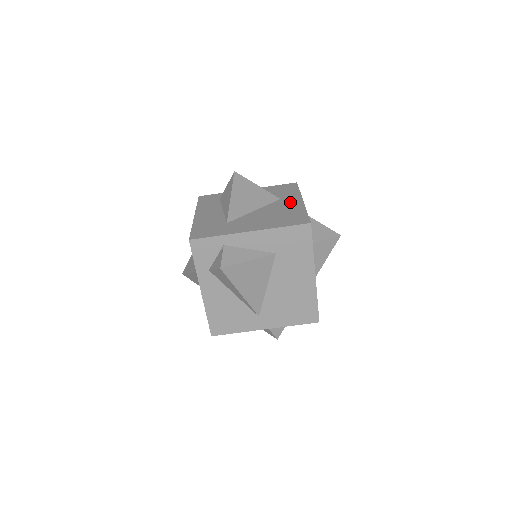
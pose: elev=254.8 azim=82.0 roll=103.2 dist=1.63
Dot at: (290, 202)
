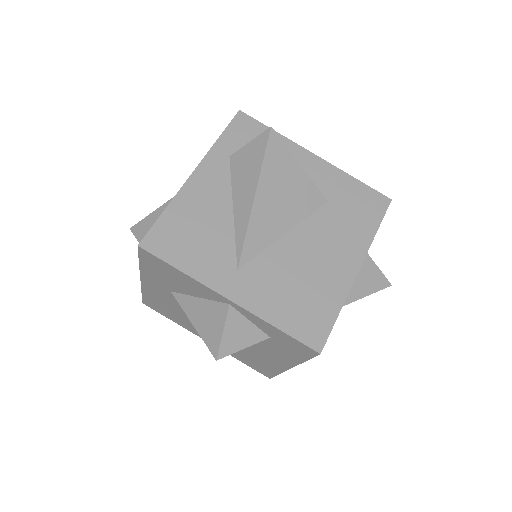
Dot at: occluded
